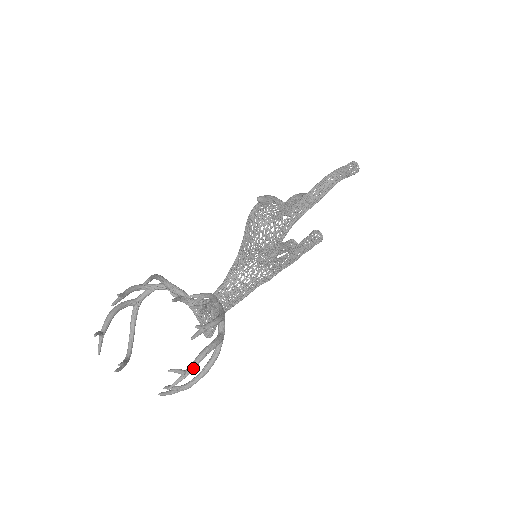
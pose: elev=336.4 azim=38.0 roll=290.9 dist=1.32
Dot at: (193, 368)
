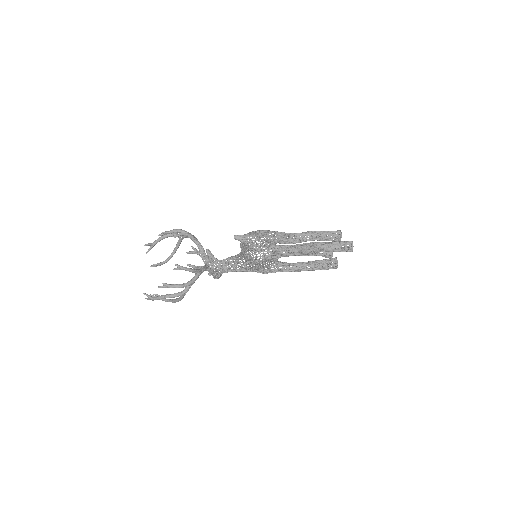
Dot at: (156, 299)
